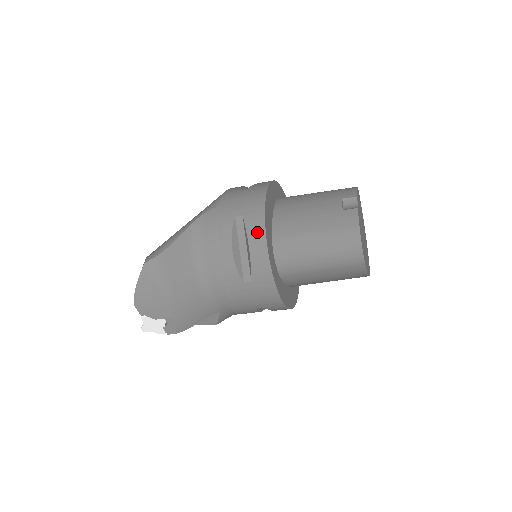
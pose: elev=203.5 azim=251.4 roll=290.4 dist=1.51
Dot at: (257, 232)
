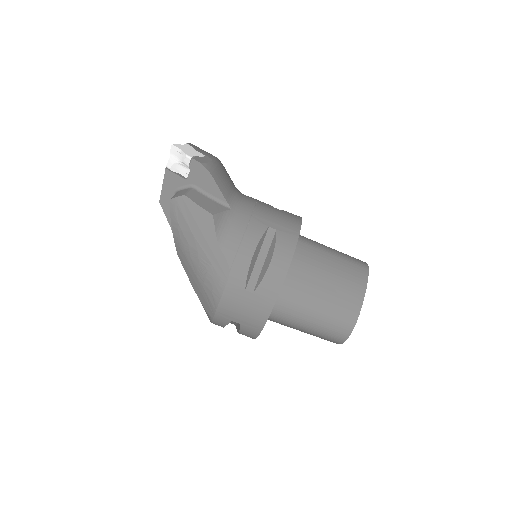
Dot at: occluded
